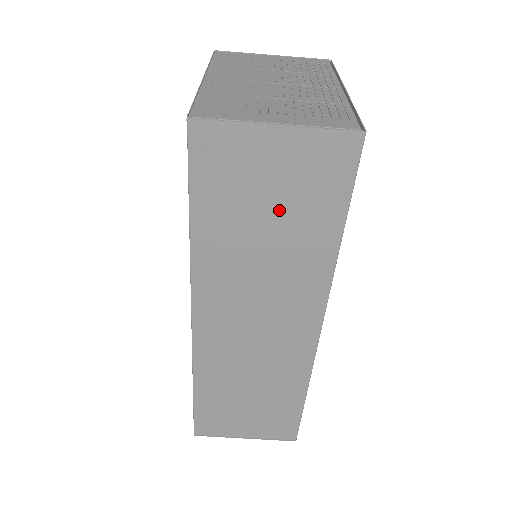
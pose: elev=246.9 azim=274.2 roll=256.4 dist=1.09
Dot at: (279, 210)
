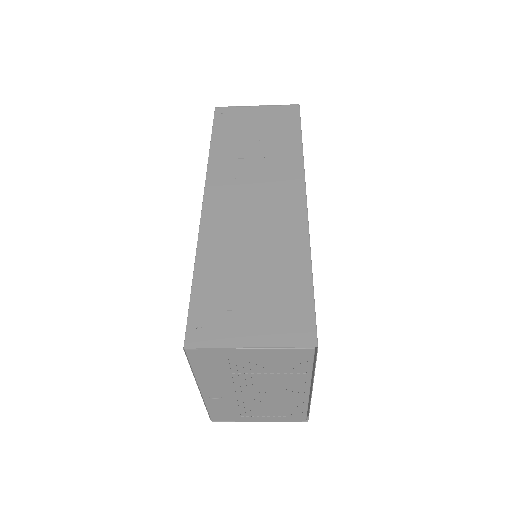
Dot at: occluded
